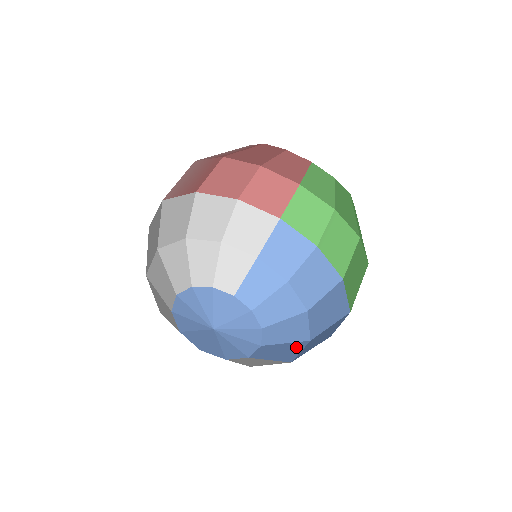
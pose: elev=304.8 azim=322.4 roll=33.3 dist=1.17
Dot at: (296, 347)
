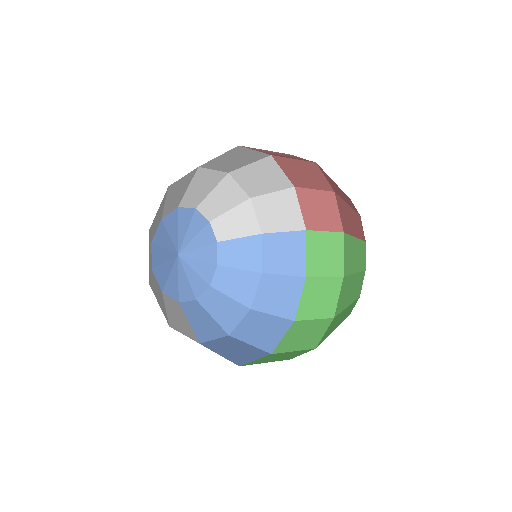
Dot at: (215, 331)
